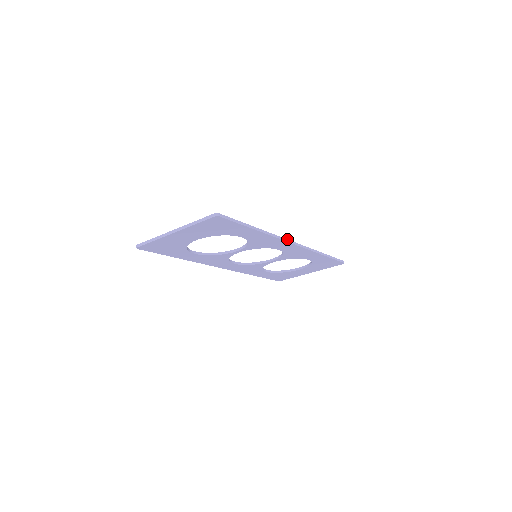
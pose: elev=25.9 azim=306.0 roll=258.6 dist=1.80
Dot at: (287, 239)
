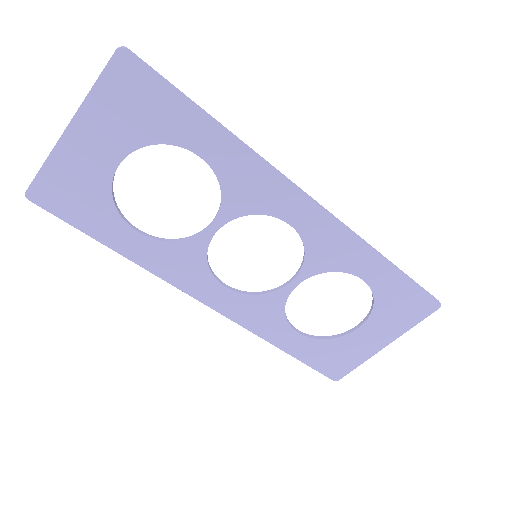
Dot at: (294, 183)
